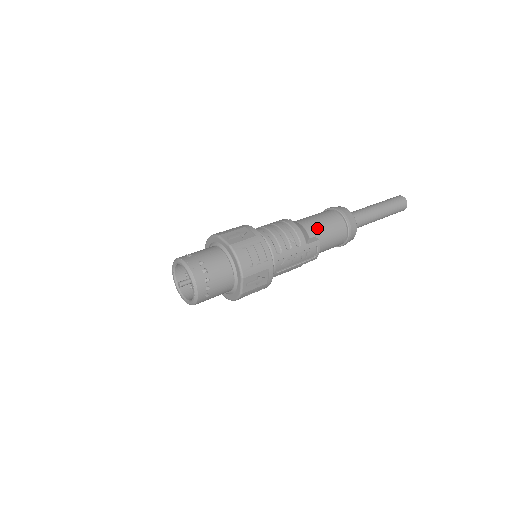
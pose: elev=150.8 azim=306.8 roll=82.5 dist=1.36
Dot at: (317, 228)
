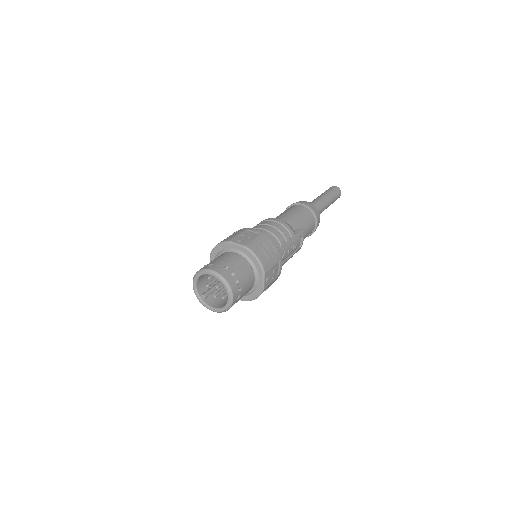
Dot at: (295, 221)
